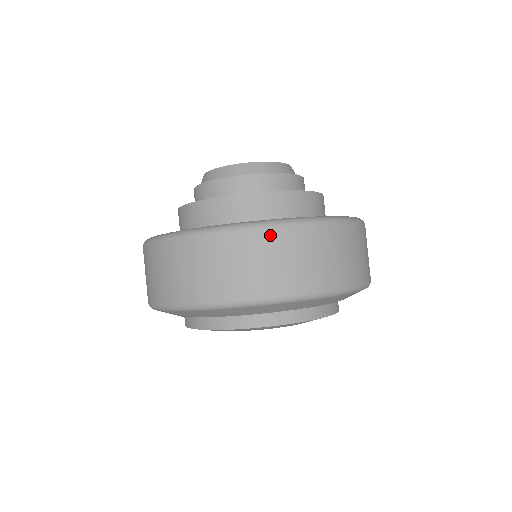
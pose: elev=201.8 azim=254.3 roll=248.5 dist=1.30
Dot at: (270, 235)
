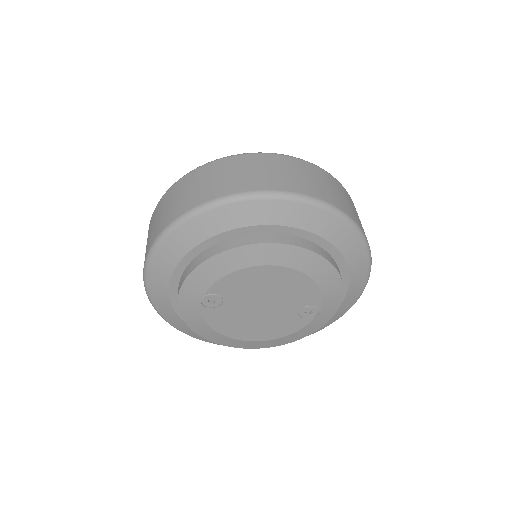
Dot at: (161, 202)
